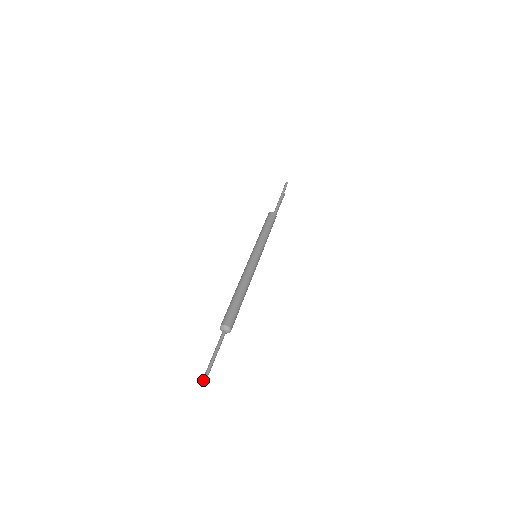
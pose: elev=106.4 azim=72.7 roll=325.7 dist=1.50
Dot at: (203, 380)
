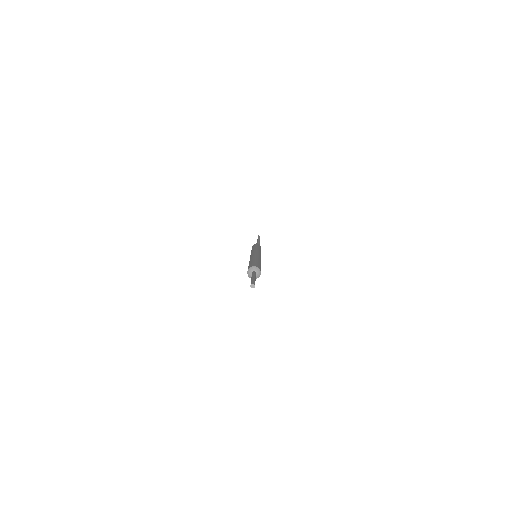
Dot at: occluded
